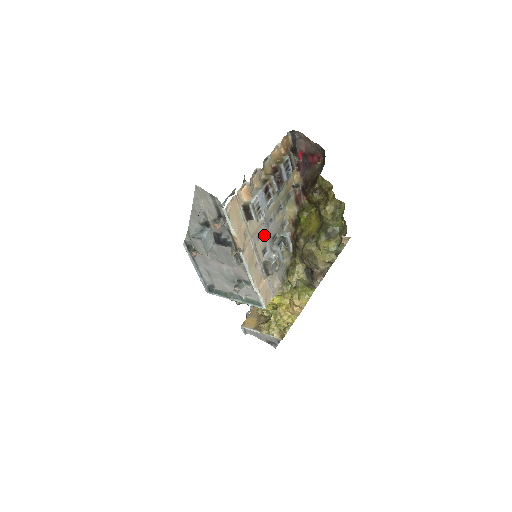
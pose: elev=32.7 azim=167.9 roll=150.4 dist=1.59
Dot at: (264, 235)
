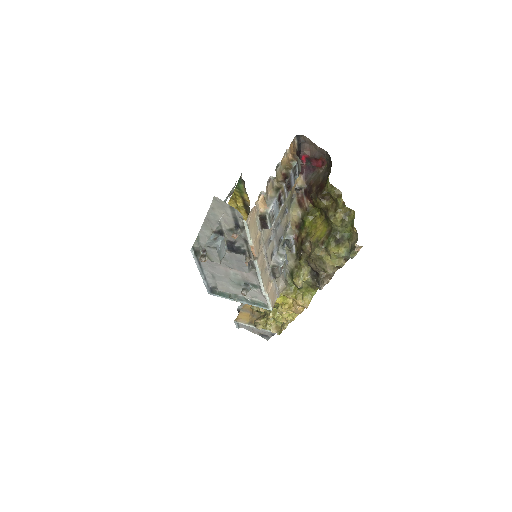
Dot at: (273, 240)
